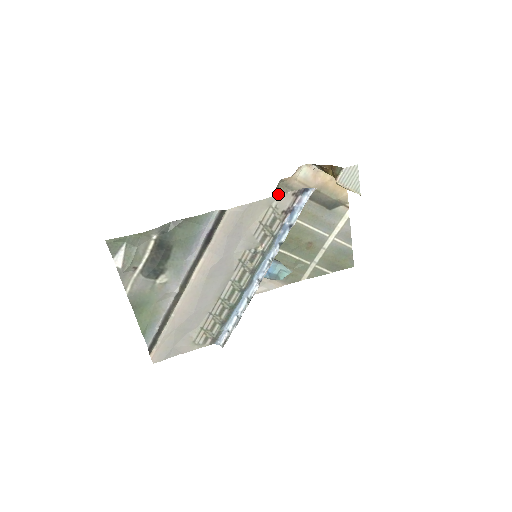
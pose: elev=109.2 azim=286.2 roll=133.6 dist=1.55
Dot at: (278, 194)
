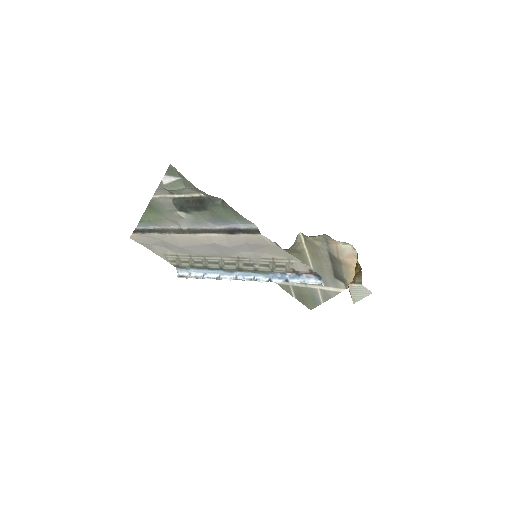
Dot at: (316, 237)
